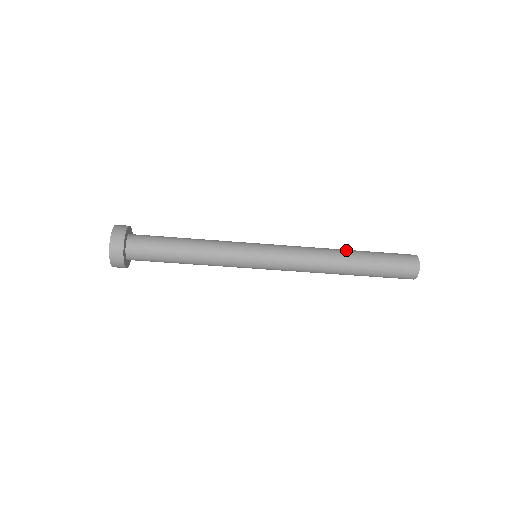
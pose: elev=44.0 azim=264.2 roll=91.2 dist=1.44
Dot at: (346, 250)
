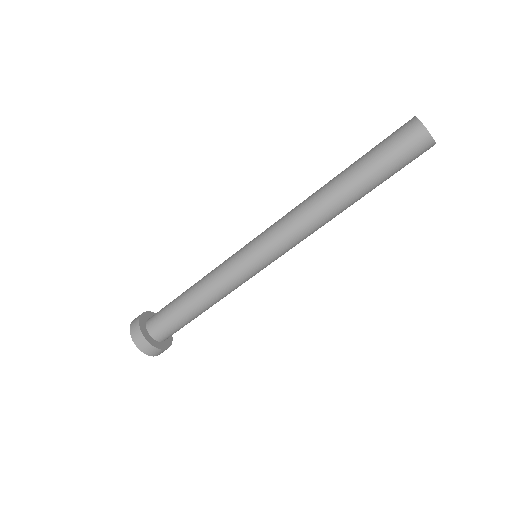
Dot at: (333, 181)
